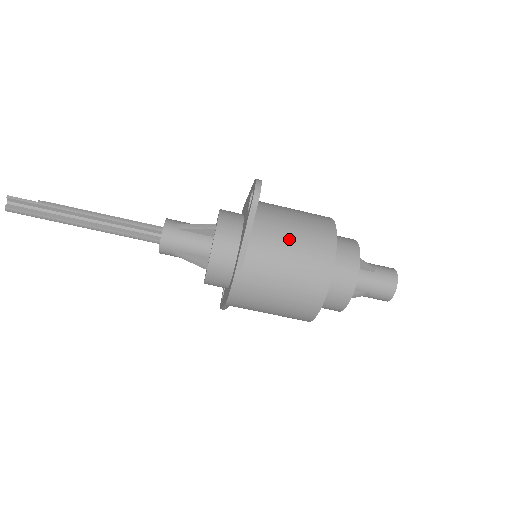
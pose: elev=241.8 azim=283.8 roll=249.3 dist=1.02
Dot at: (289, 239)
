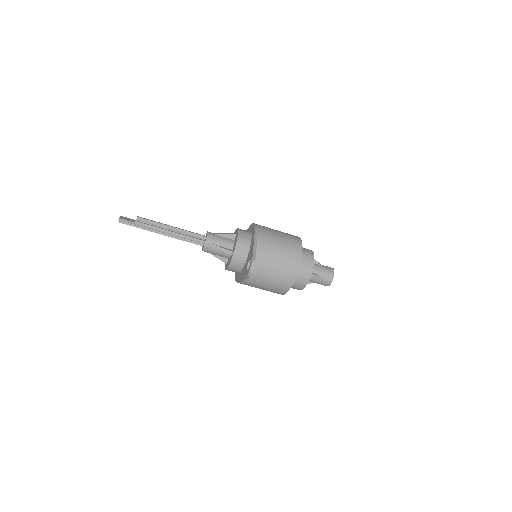
Dot at: (268, 278)
